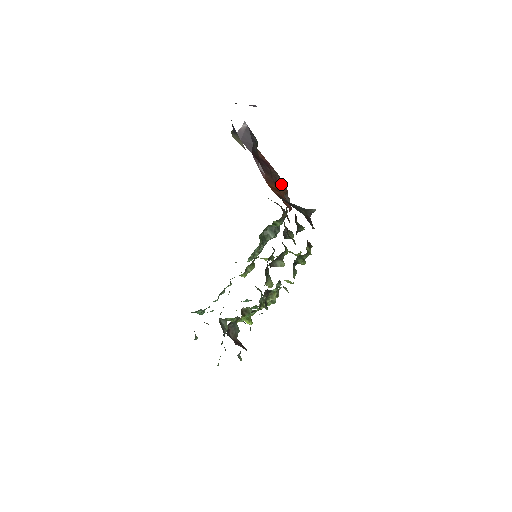
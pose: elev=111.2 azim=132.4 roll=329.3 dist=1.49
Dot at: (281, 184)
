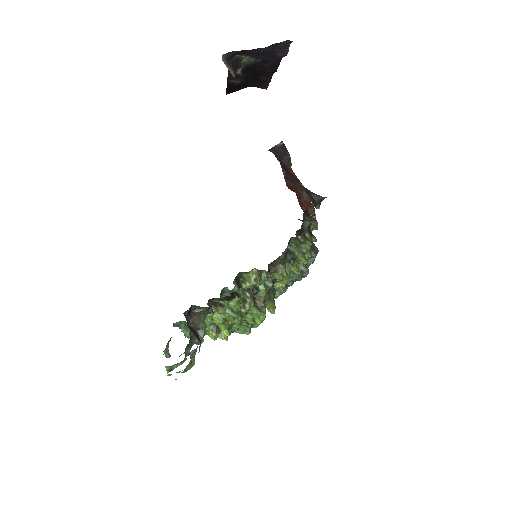
Dot at: (308, 200)
